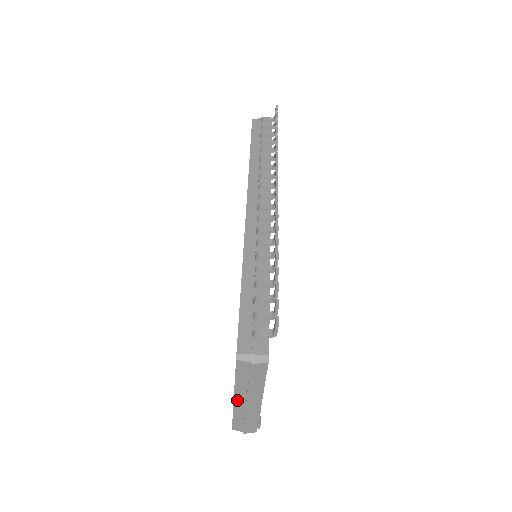
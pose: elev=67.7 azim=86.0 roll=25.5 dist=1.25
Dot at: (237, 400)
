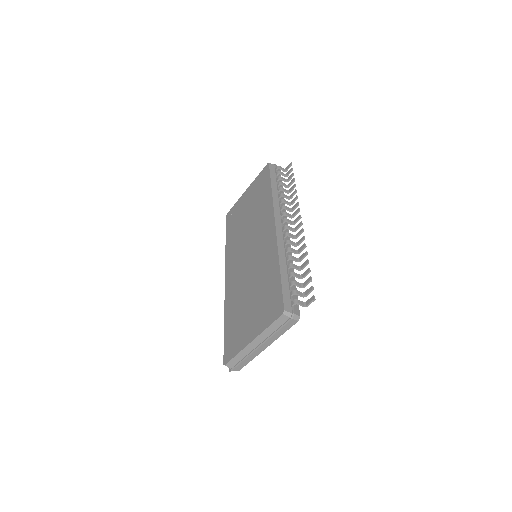
Dot at: (253, 342)
